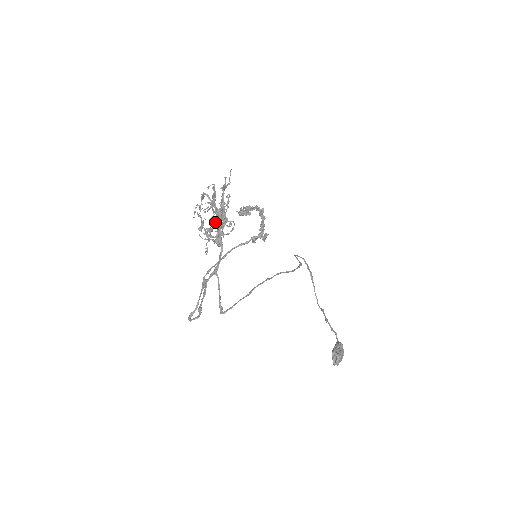
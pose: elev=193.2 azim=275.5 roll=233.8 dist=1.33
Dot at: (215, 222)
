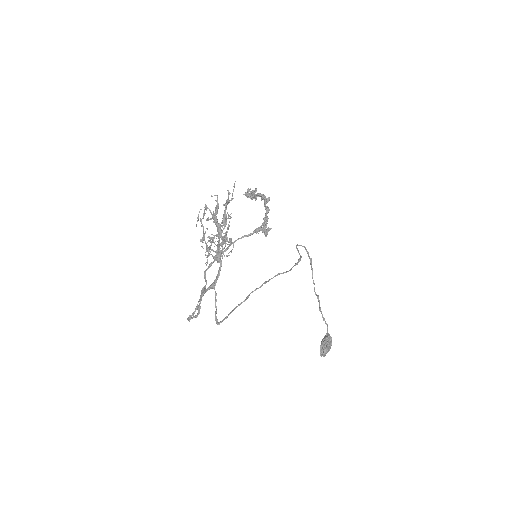
Dot at: occluded
